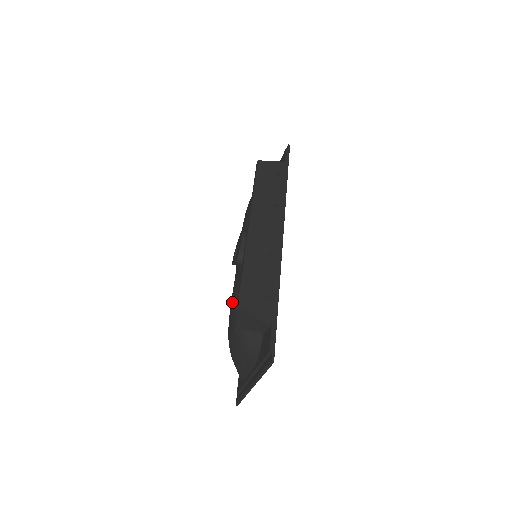
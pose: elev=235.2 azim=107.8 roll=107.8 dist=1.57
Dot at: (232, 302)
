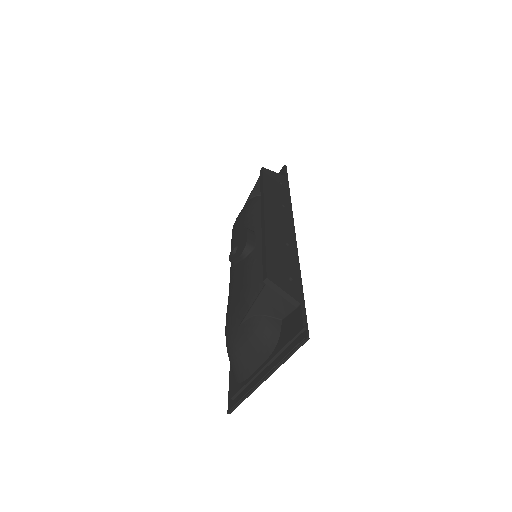
Dot at: (235, 294)
